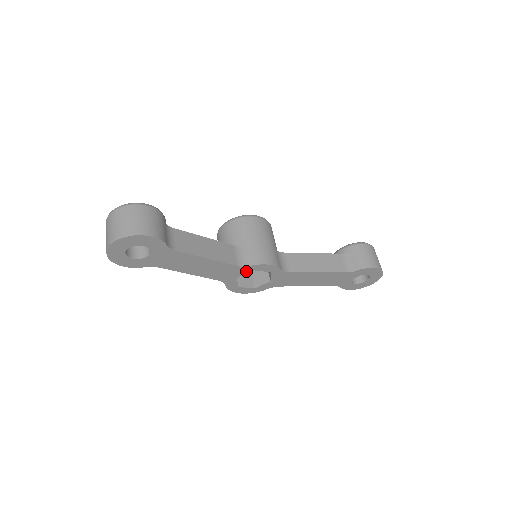
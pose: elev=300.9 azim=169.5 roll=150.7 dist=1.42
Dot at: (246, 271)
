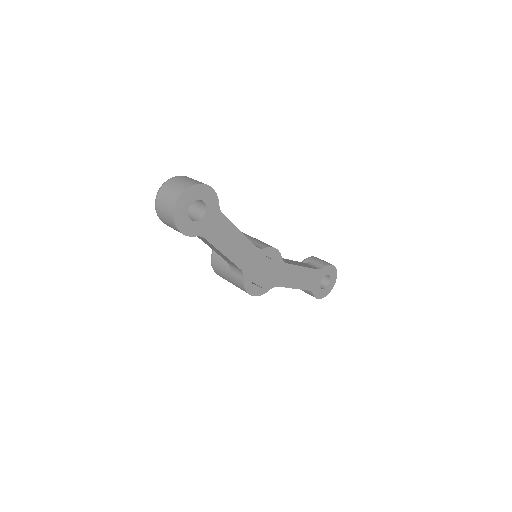
Dot at: (260, 257)
